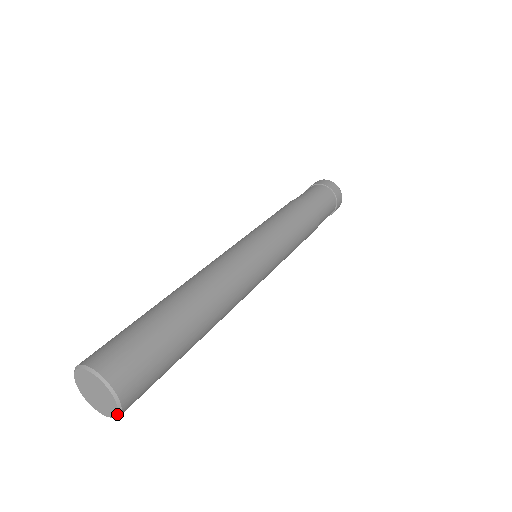
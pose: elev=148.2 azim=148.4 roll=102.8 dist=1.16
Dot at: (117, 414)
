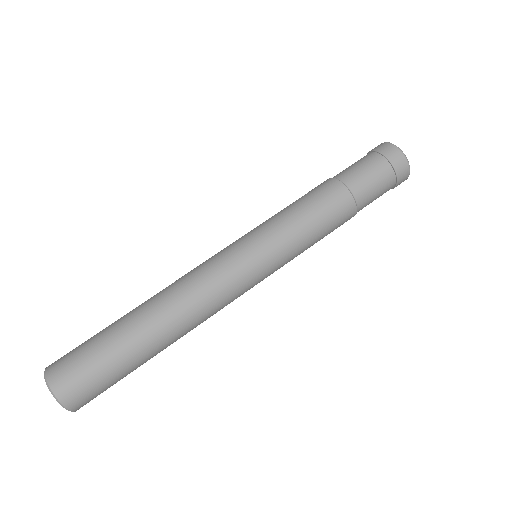
Dot at: occluded
